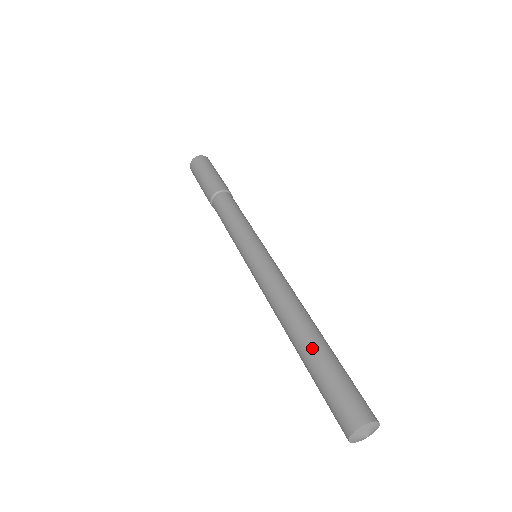
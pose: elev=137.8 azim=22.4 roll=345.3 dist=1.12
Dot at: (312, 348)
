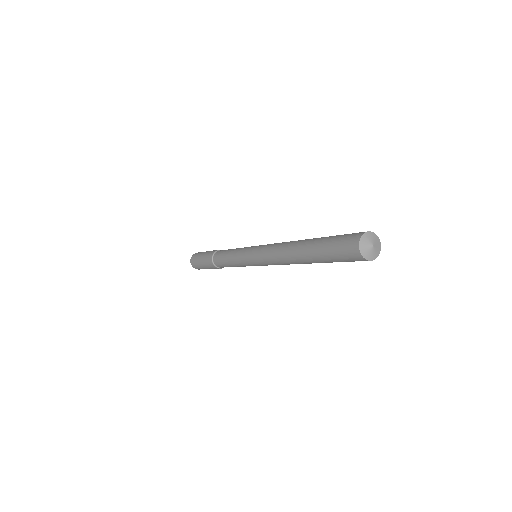
Dot at: (309, 247)
